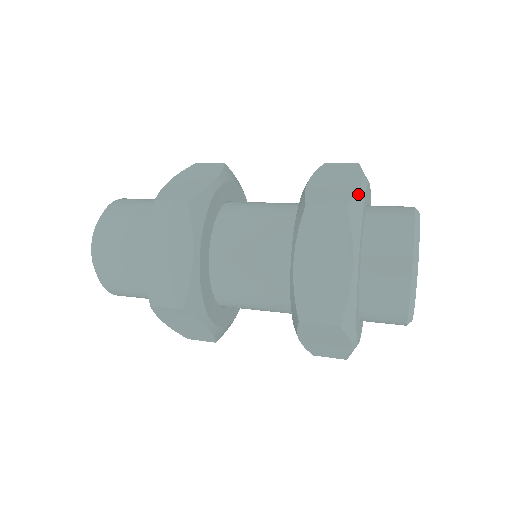
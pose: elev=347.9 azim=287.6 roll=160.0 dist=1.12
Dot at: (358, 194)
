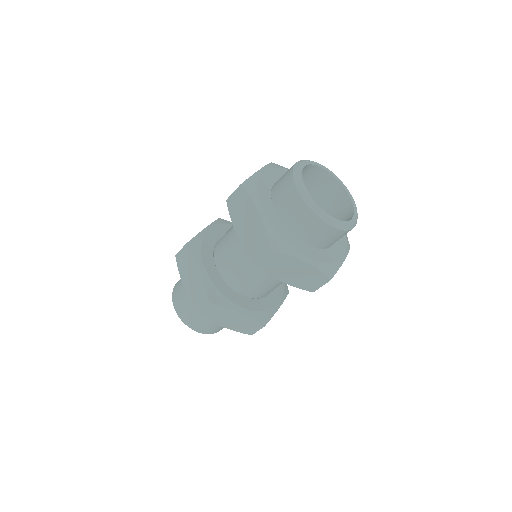
Dot at: (253, 175)
